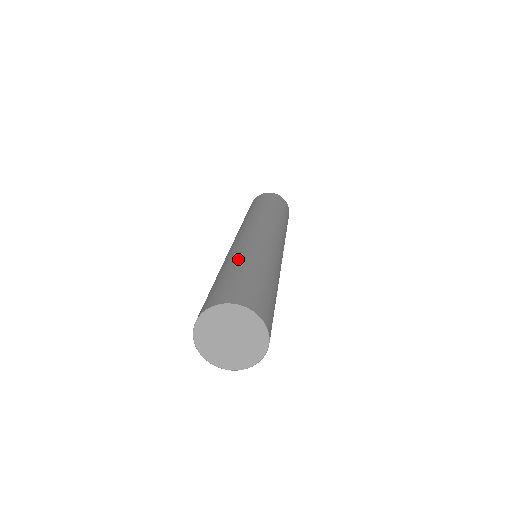
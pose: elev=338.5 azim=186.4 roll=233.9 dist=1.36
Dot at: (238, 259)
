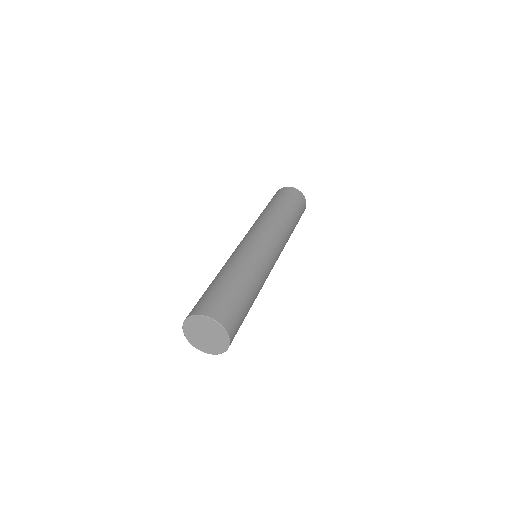
Dot at: (229, 270)
